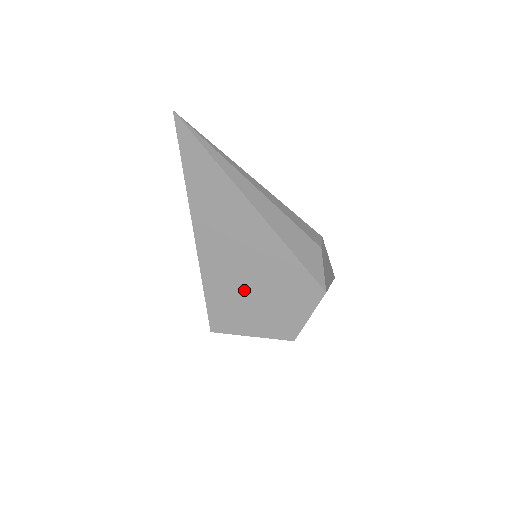
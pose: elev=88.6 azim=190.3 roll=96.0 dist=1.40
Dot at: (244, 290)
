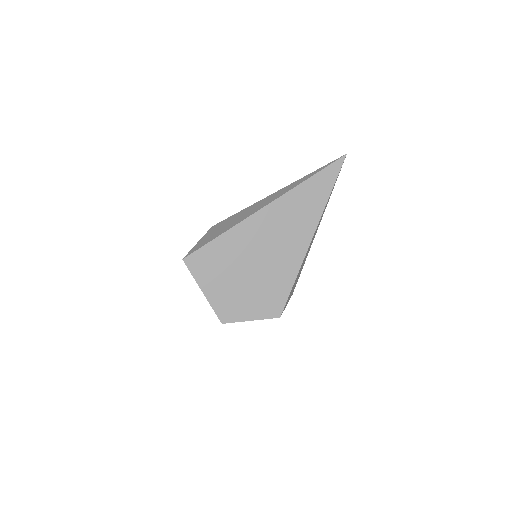
Dot at: (243, 263)
